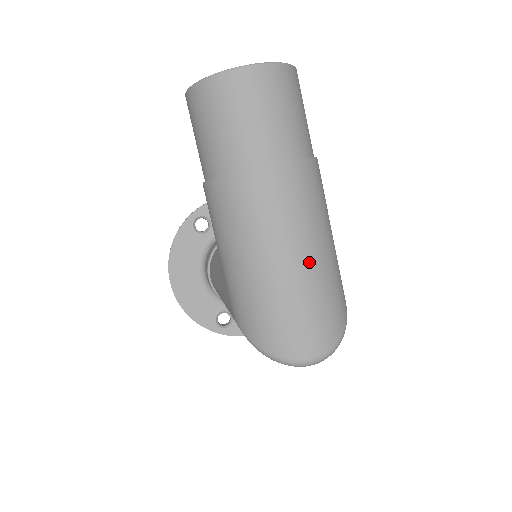
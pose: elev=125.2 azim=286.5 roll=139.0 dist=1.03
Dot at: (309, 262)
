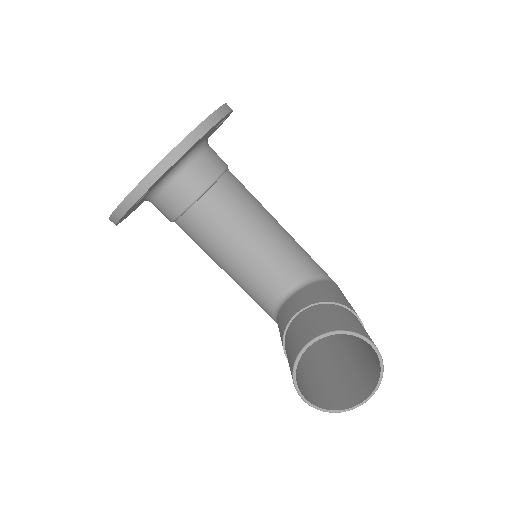
Dot at: occluded
